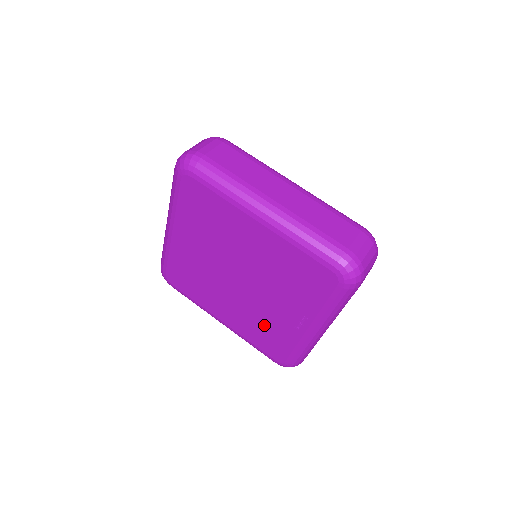
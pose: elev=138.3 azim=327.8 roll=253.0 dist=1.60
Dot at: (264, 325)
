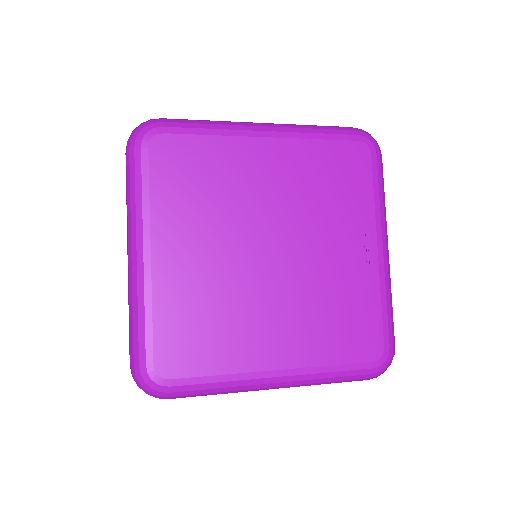
Dot at: (333, 304)
